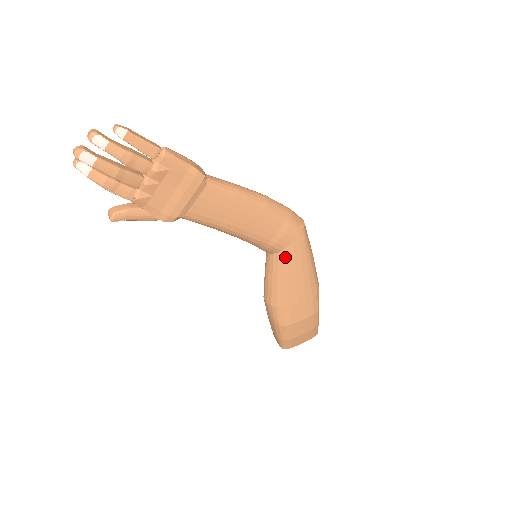
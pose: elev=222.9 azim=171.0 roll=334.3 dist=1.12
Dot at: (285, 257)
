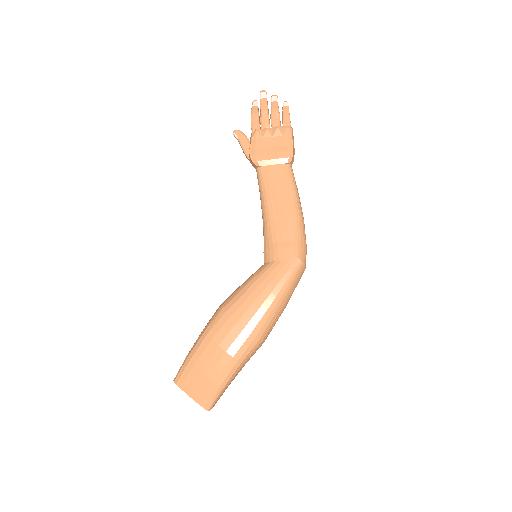
Dot at: (271, 268)
